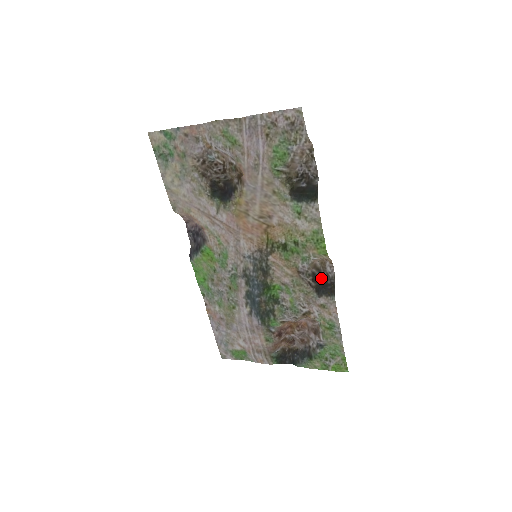
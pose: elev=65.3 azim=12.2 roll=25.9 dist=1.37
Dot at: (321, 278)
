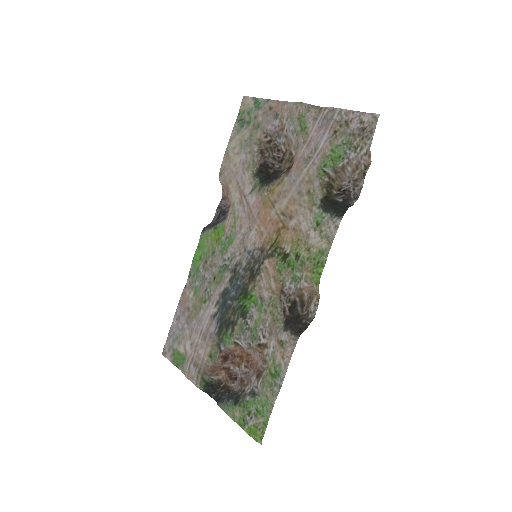
Dot at: (299, 313)
